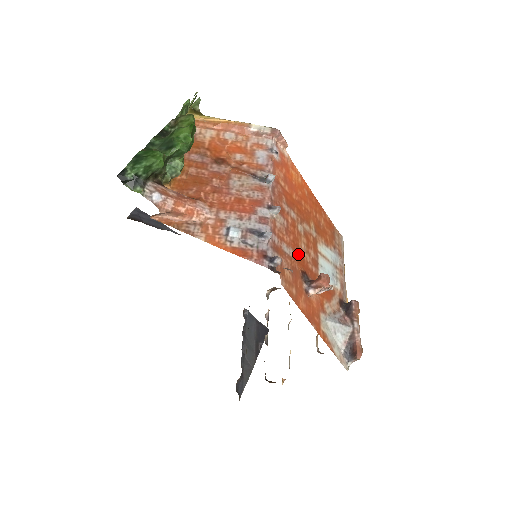
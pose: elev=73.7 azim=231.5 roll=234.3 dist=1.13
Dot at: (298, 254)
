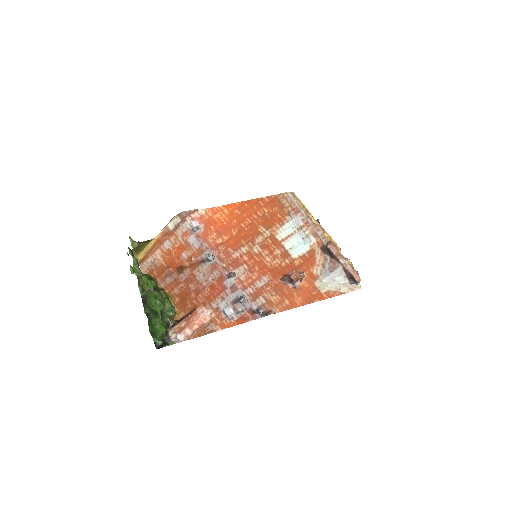
Dot at: (270, 271)
